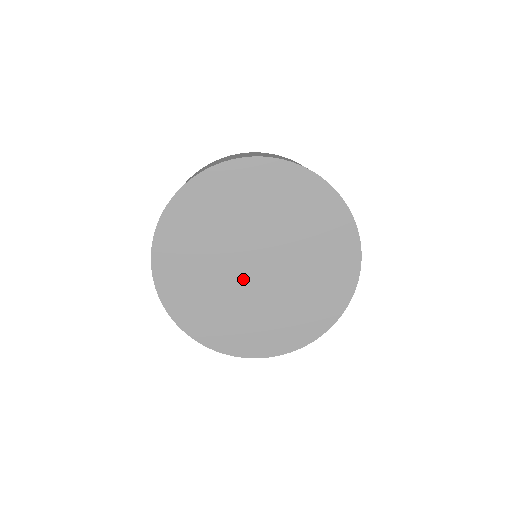
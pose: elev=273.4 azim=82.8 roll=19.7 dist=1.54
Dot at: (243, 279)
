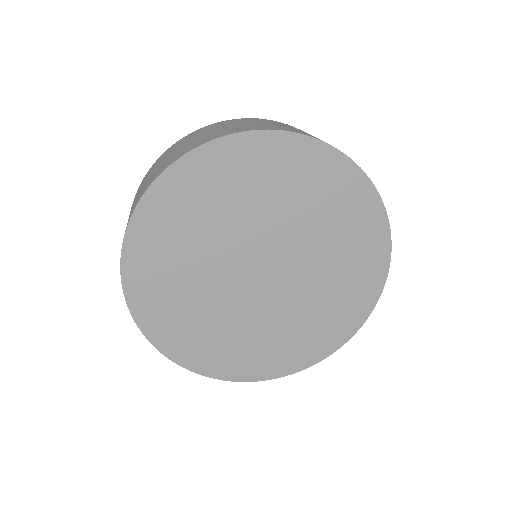
Dot at: (256, 295)
